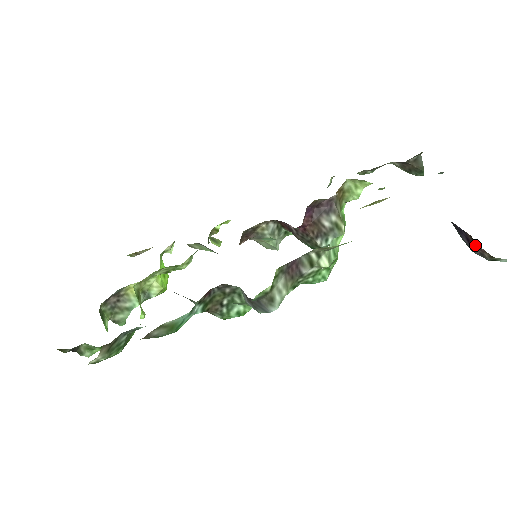
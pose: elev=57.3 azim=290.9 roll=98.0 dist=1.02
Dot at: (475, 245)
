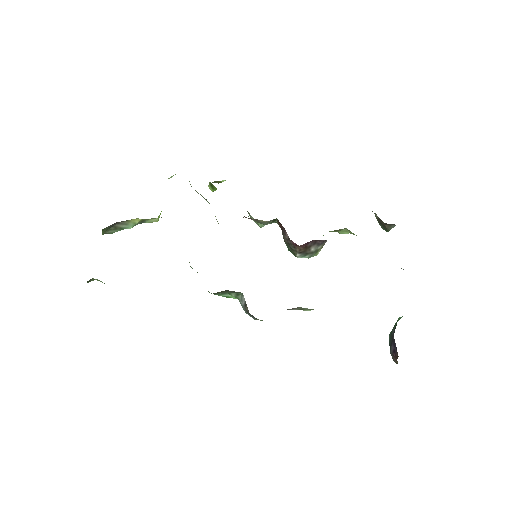
Dot at: (396, 357)
